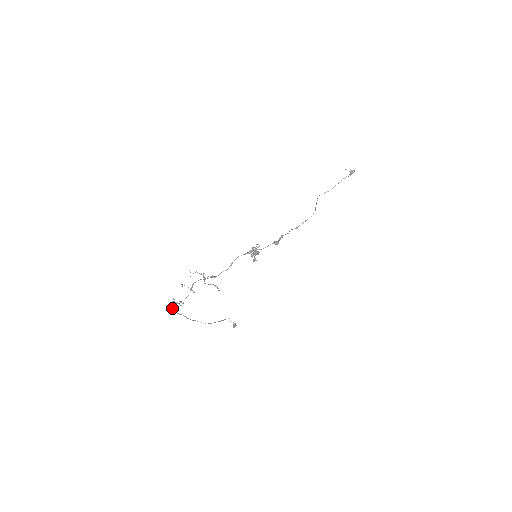
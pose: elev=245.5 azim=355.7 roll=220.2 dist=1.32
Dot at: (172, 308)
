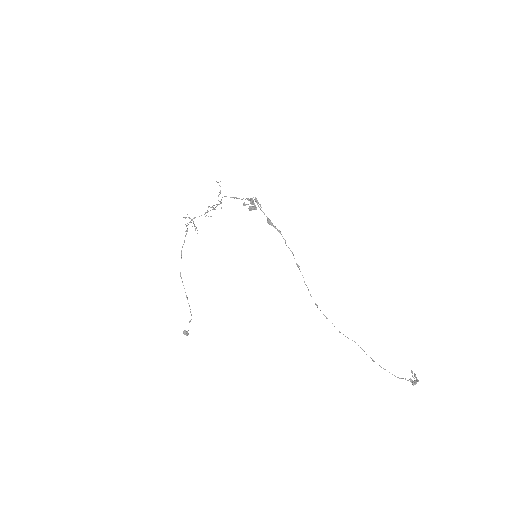
Dot at: occluded
